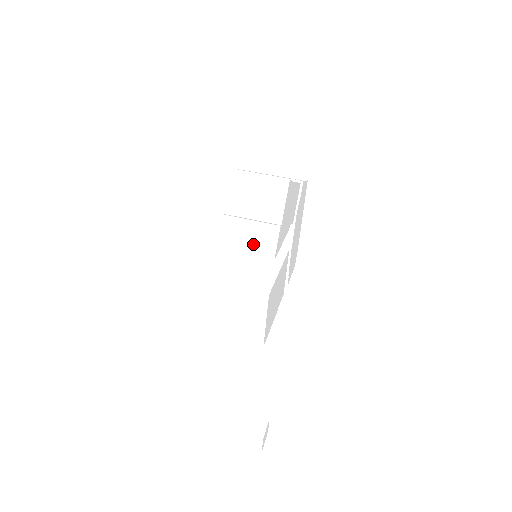
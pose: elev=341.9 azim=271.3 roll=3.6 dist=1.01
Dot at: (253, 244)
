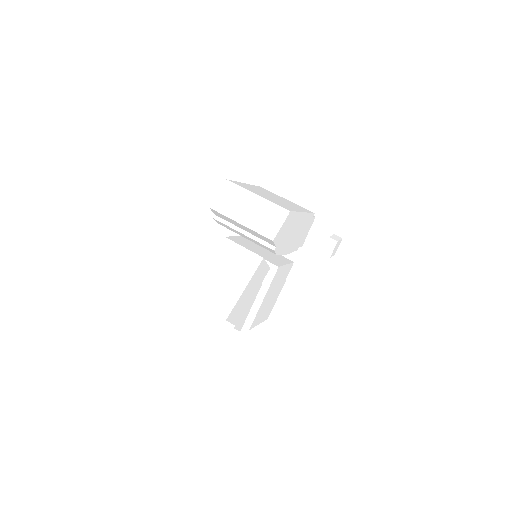
Dot at: occluded
